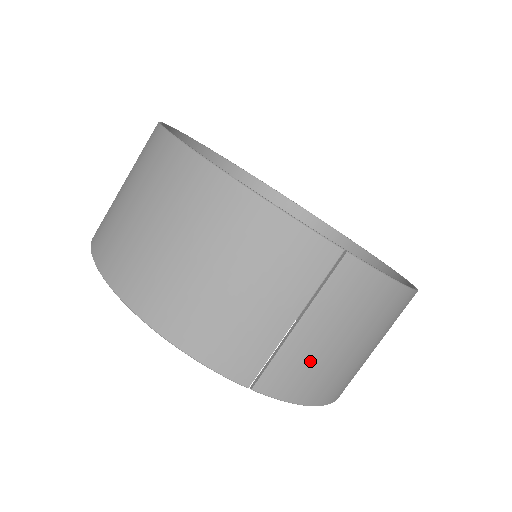
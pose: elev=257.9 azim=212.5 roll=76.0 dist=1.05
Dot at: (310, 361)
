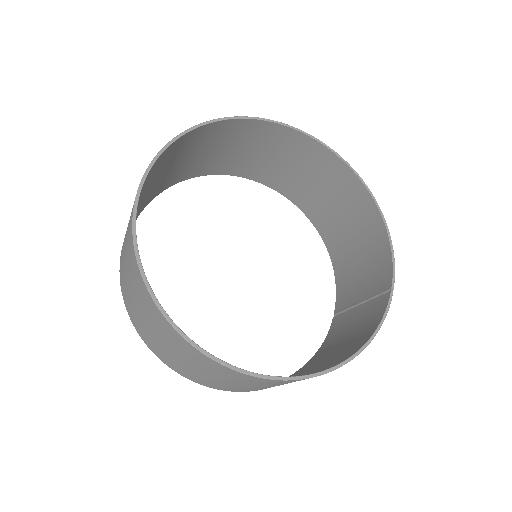
Dot at: occluded
